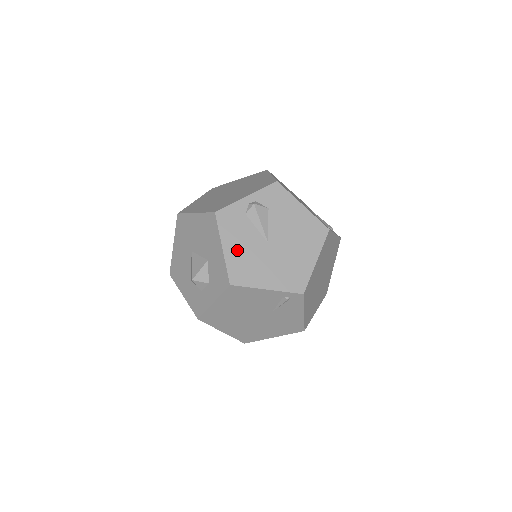
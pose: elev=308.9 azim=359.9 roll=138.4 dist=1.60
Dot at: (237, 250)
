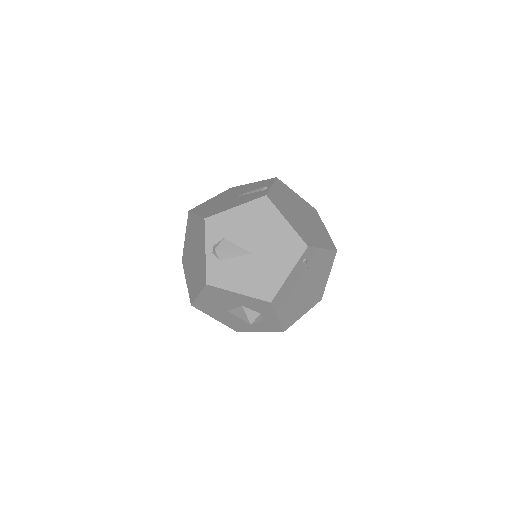
Dot at: (246, 282)
